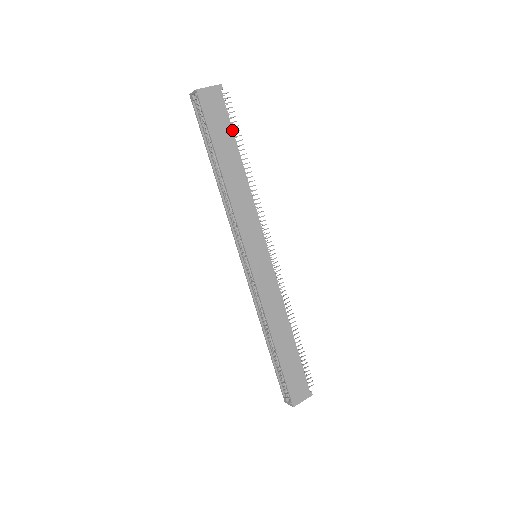
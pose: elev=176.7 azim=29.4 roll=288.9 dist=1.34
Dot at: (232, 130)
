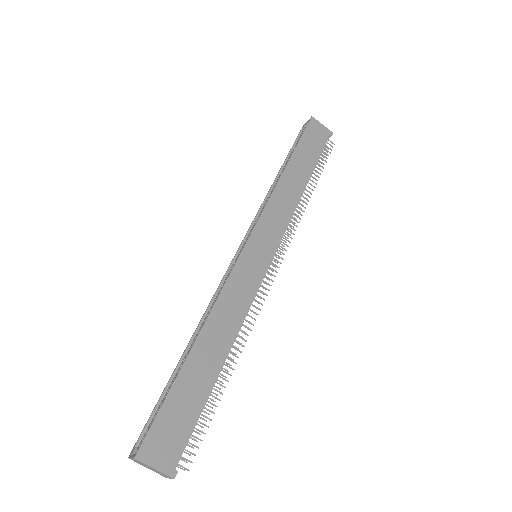
Dot at: (318, 158)
